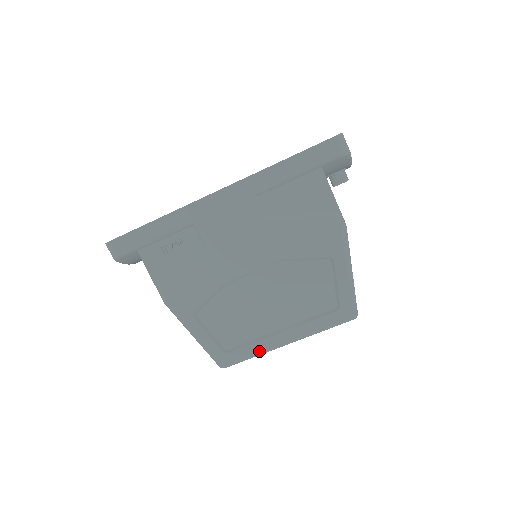
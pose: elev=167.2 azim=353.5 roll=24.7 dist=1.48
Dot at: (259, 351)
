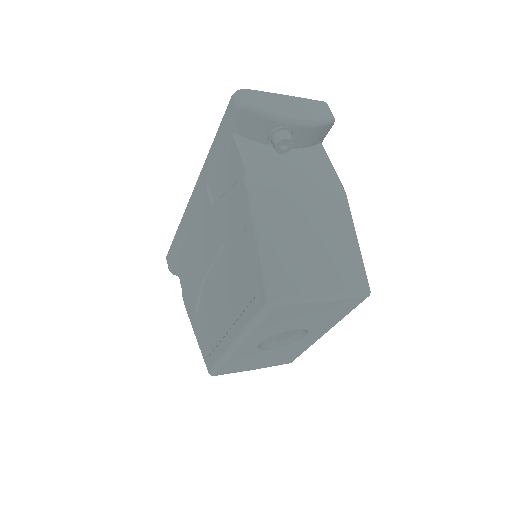
Dot at: (222, 353)
